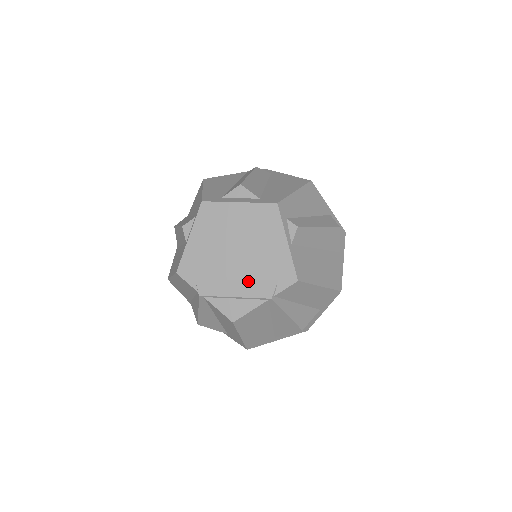
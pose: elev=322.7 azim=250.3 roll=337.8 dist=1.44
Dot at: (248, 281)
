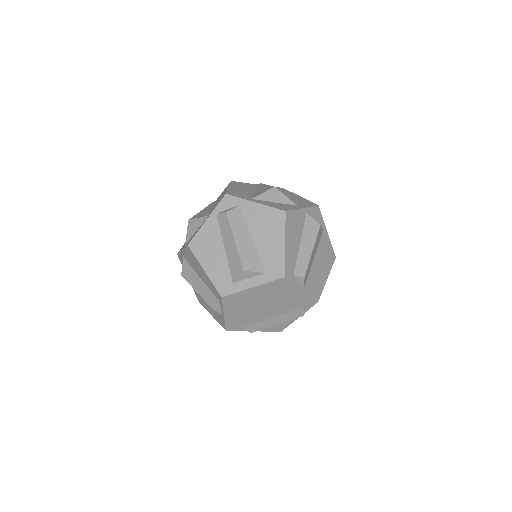
Dot at: (282, 315)
